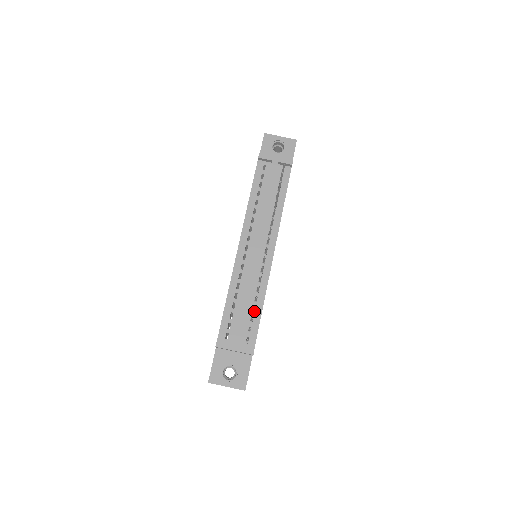
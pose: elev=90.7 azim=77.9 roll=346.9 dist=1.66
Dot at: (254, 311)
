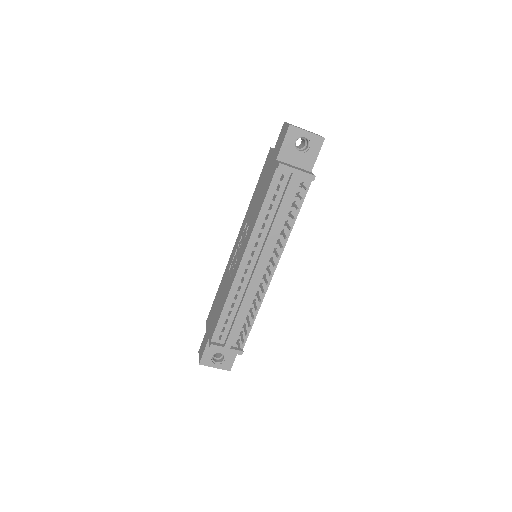
Dot at: (247, 317)
